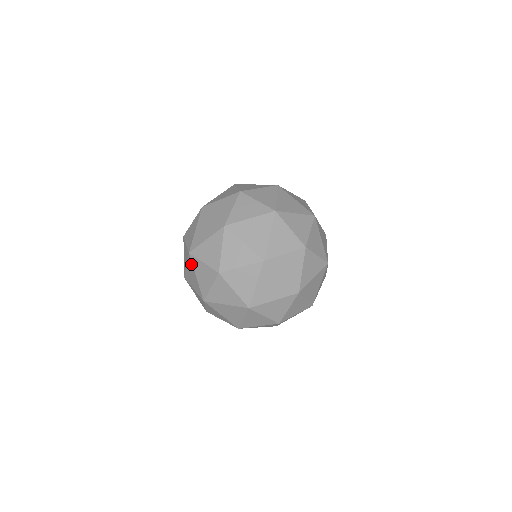
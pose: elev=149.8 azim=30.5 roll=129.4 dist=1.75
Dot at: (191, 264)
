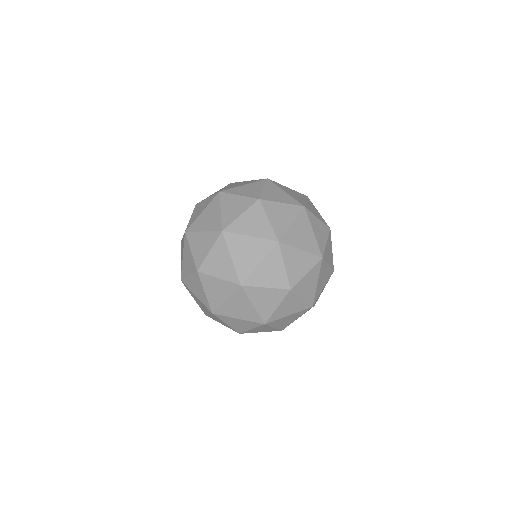
Dot at: (243, 296)
